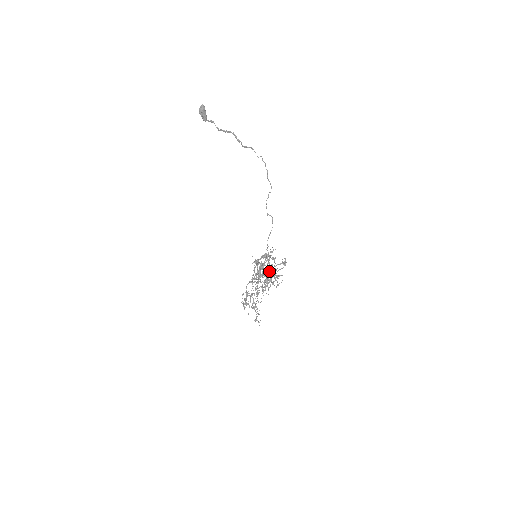
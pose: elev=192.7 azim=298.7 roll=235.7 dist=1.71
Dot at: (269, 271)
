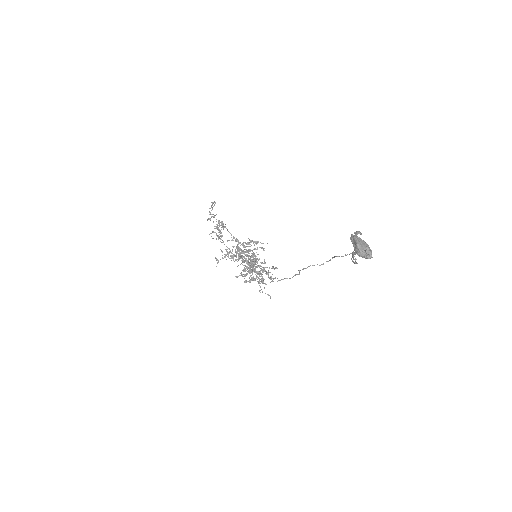
Dot at: (255, 278)
